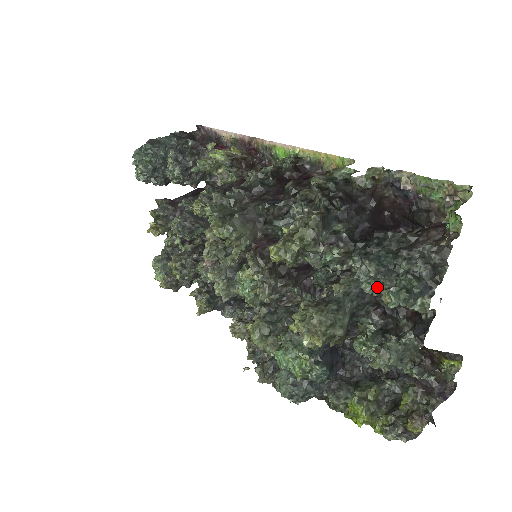
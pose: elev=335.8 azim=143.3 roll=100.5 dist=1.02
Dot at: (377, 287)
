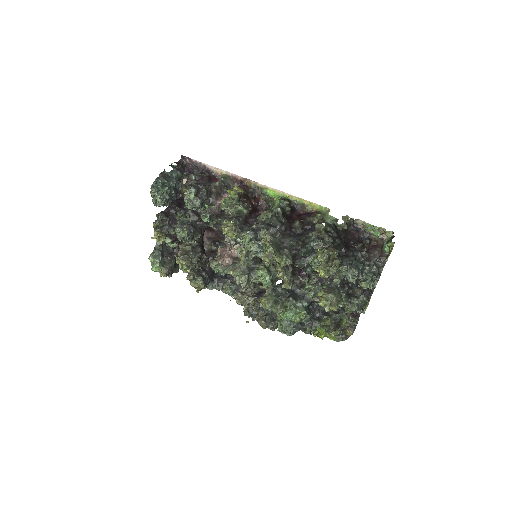
Dot at: (357, 279)
